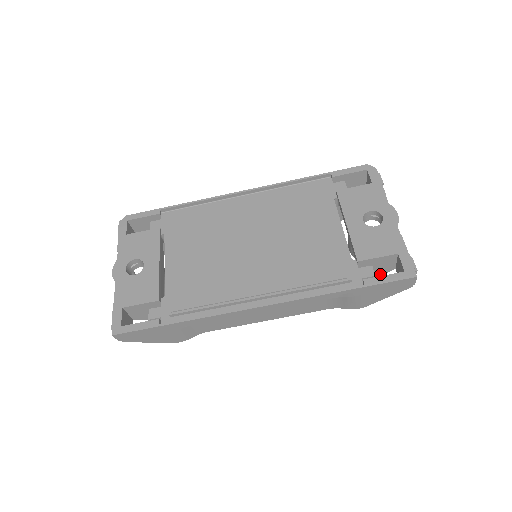
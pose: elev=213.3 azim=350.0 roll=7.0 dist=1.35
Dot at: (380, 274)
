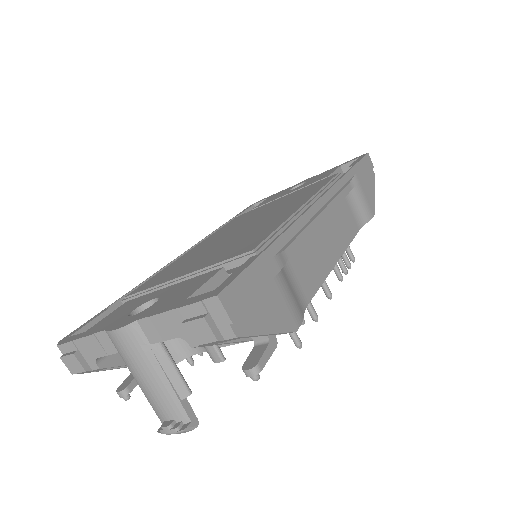
Dot at: occluded
